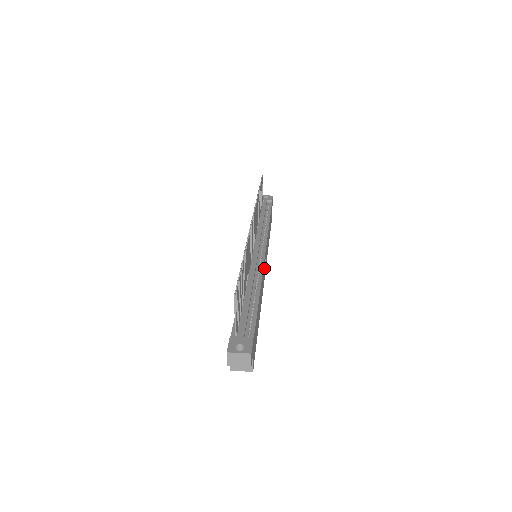
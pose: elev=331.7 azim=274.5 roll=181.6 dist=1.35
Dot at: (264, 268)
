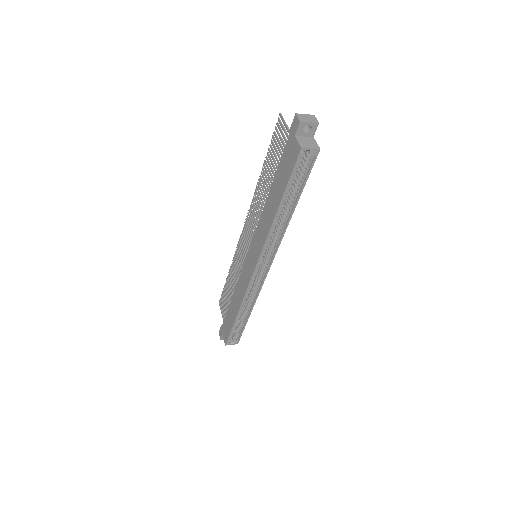
Dot at: occluded
